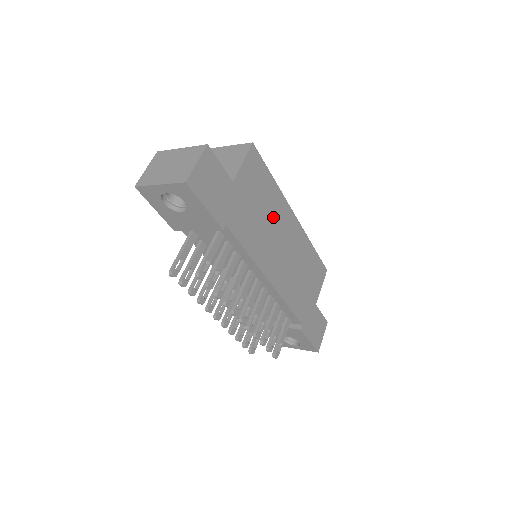
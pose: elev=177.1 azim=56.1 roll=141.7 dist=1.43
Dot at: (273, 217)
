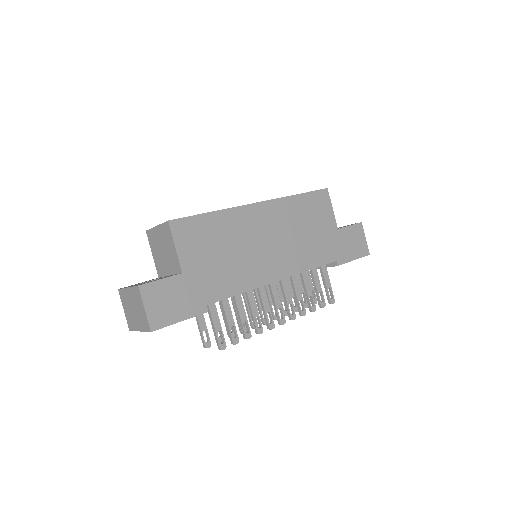
Dot at: (239, 237)
